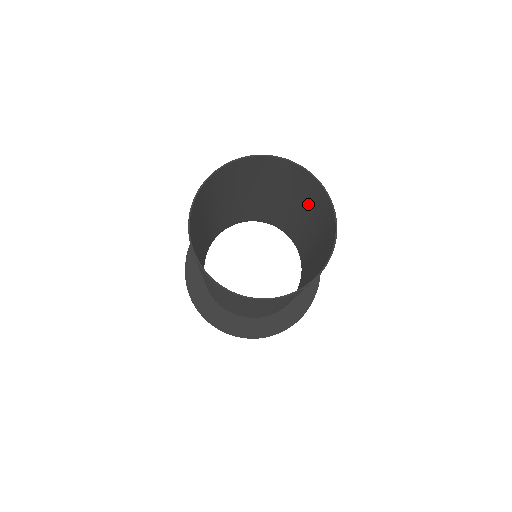
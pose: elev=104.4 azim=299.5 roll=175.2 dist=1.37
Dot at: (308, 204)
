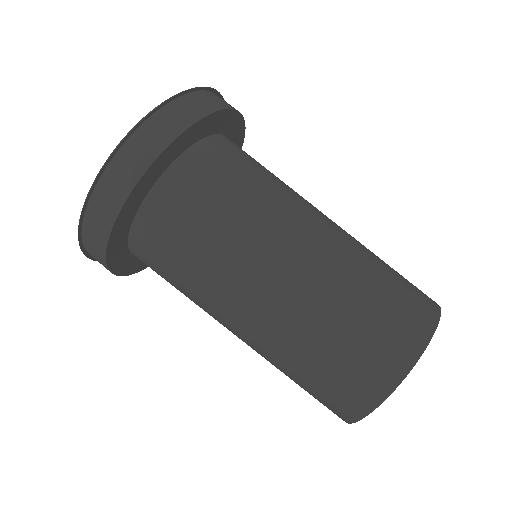
Dot at: (364, 274)
